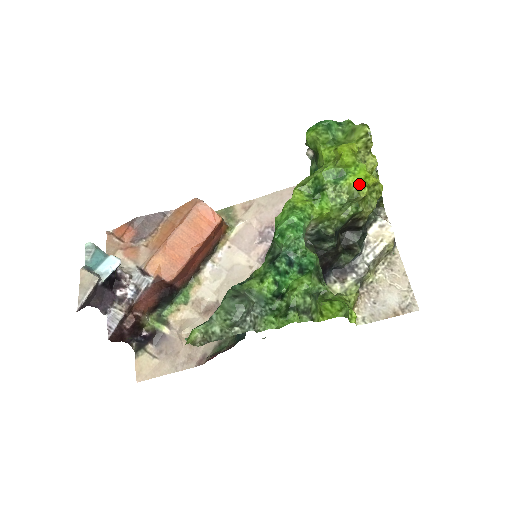
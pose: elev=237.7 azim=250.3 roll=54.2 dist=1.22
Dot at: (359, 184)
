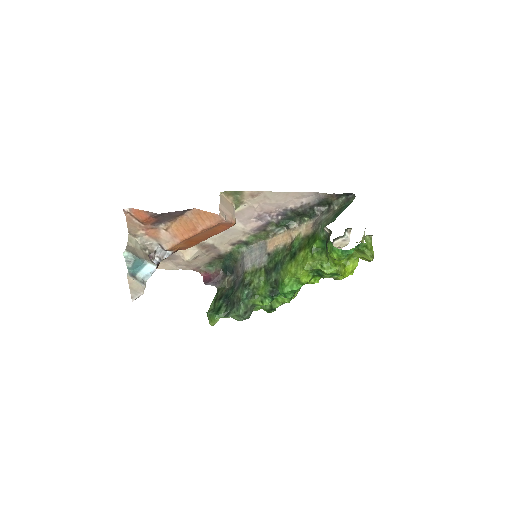
Dot at: occluded
